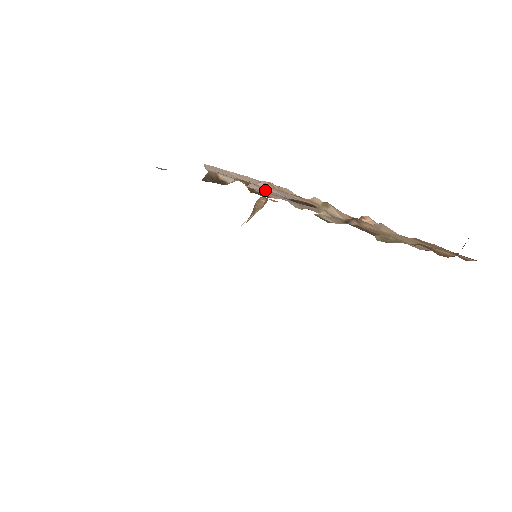
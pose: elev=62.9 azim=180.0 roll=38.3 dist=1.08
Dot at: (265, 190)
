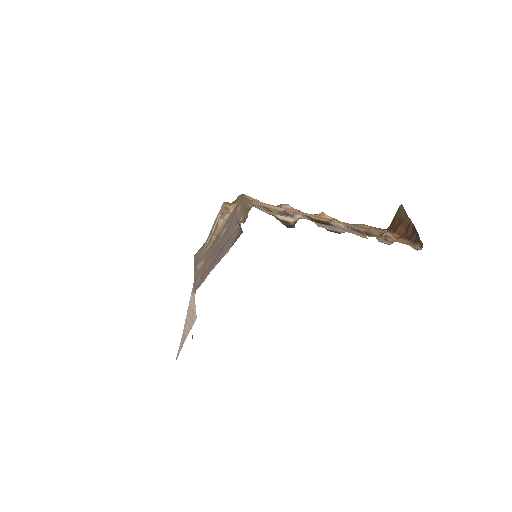
Dot at: (315, 222)
